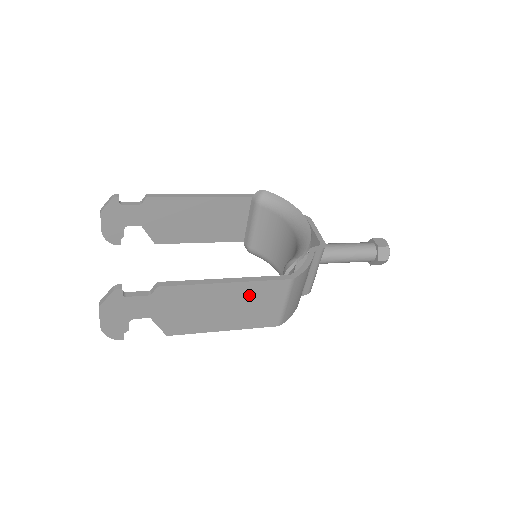
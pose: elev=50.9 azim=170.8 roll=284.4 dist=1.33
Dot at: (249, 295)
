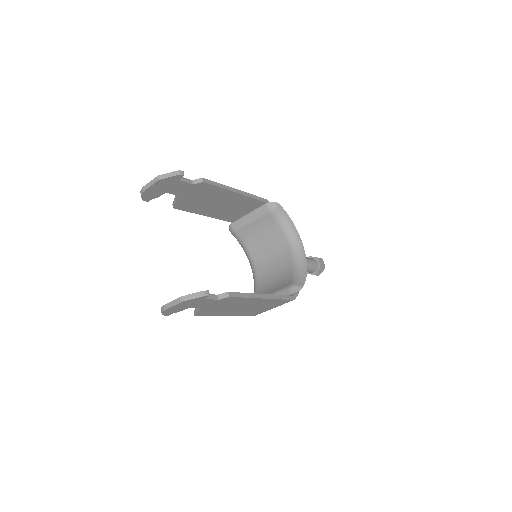
Dot at: (265, 304)
